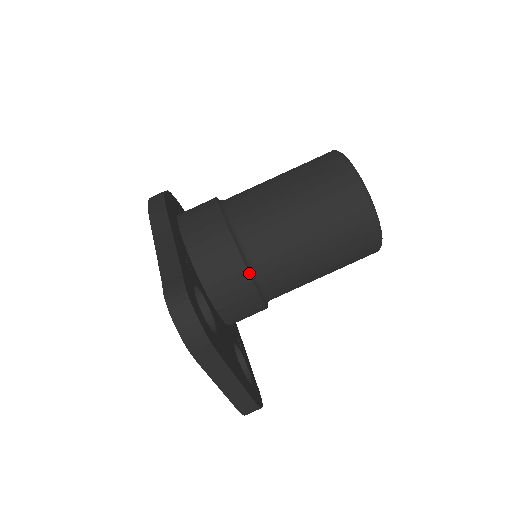
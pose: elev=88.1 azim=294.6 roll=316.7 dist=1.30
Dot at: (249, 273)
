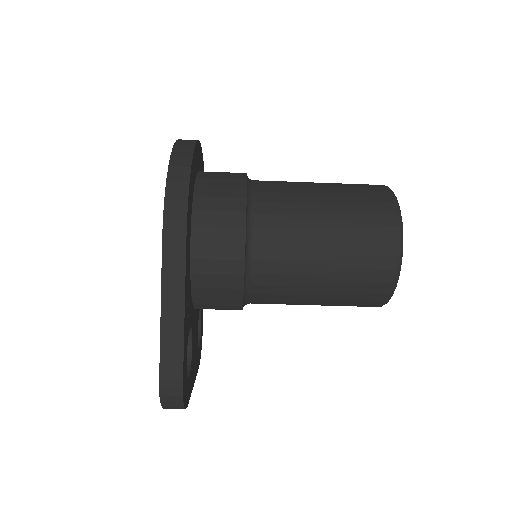
Dot at: occluded
